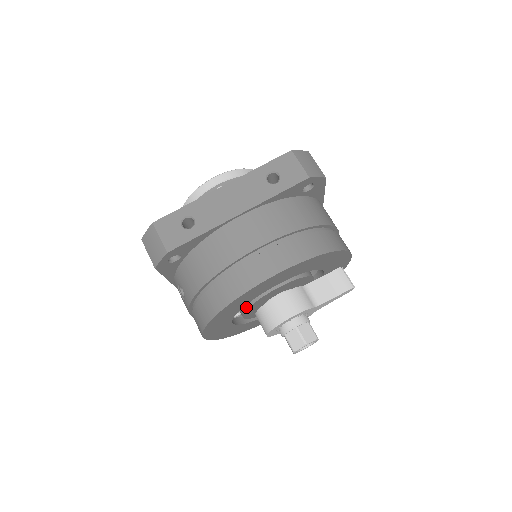
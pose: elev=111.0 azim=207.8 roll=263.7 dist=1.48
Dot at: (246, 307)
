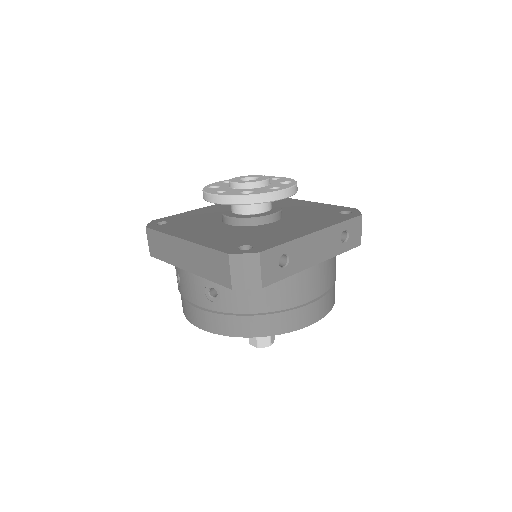
Dot at: occluded
